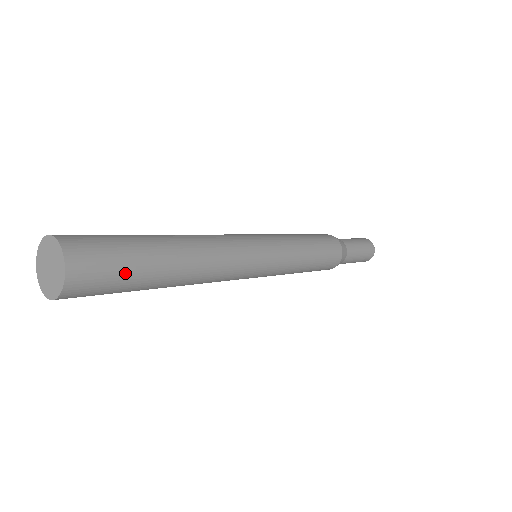
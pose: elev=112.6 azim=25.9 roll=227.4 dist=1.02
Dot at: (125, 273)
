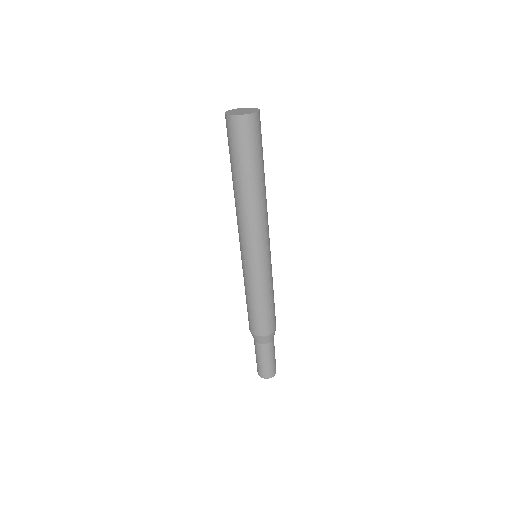
Dot at: (253, 149)
